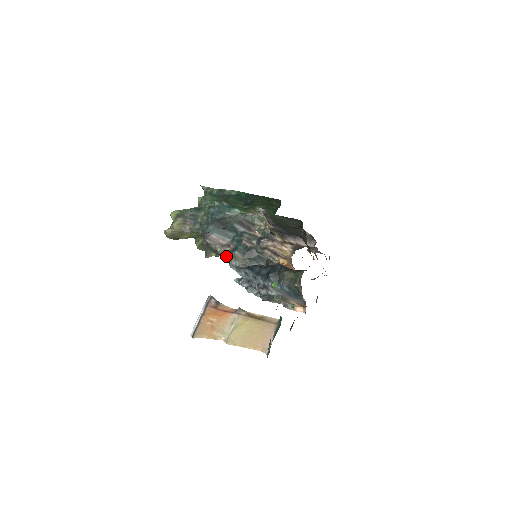
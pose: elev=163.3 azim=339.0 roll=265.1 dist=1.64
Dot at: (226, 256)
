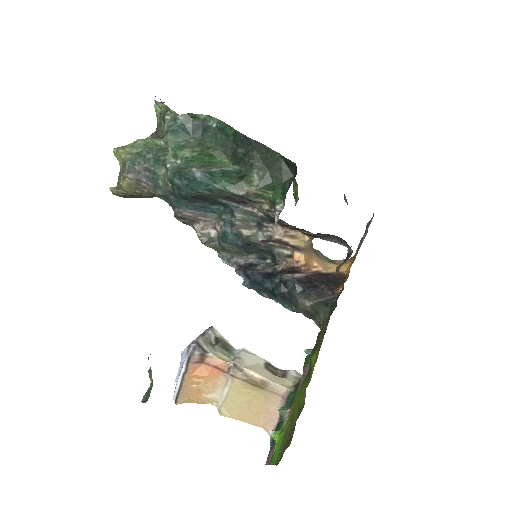
Dot at: occluded
